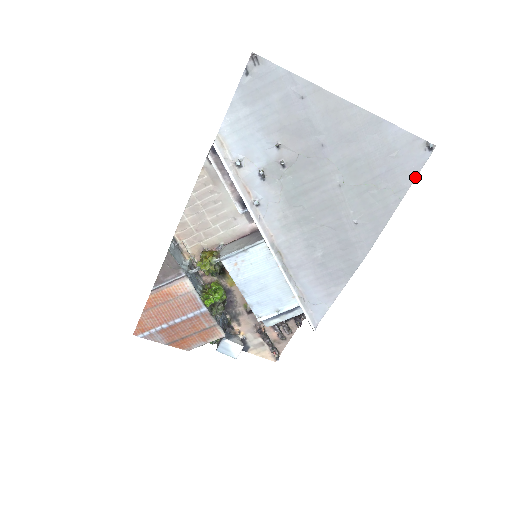
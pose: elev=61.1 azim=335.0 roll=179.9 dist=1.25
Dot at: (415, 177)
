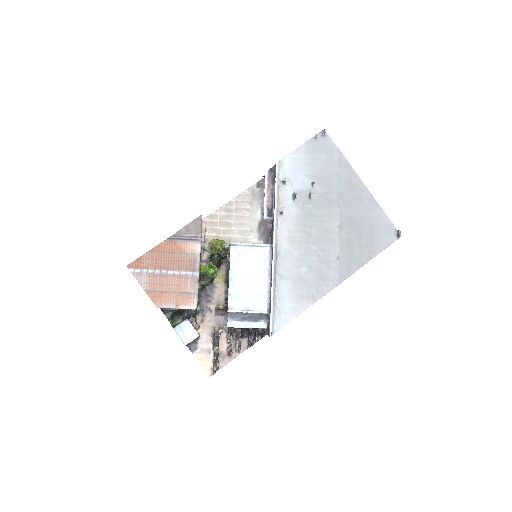
Dot at: (384, 249)
